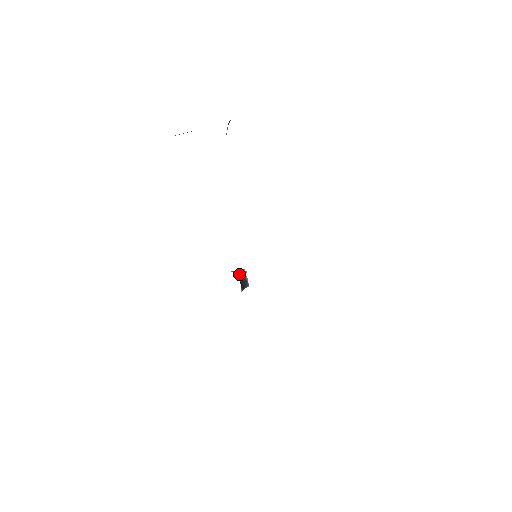
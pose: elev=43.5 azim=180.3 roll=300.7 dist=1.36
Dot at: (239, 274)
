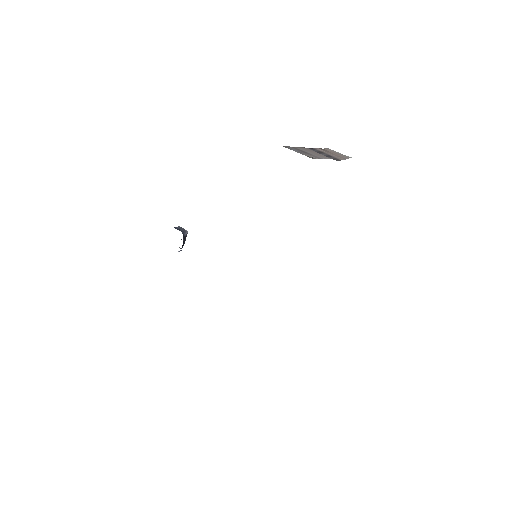
Dot at: (184, 235)
